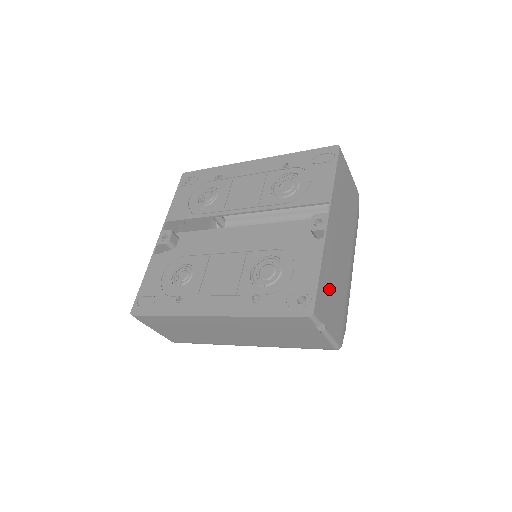
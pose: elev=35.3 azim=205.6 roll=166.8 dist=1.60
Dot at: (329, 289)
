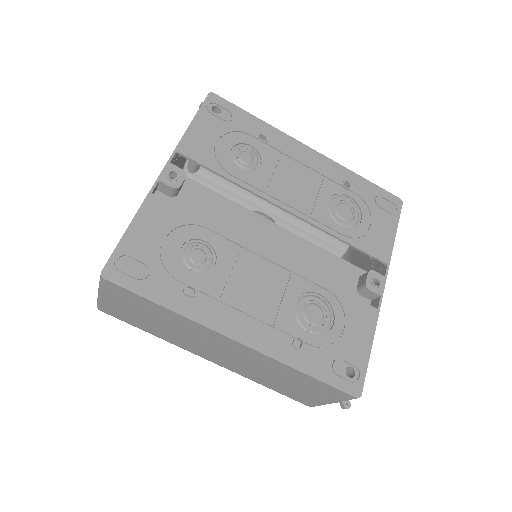
Dot at: occluded
